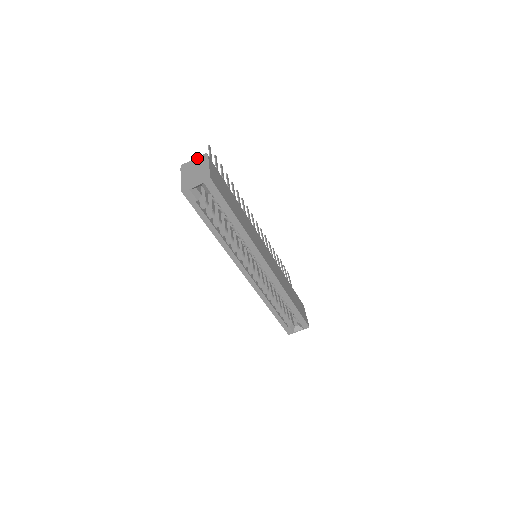
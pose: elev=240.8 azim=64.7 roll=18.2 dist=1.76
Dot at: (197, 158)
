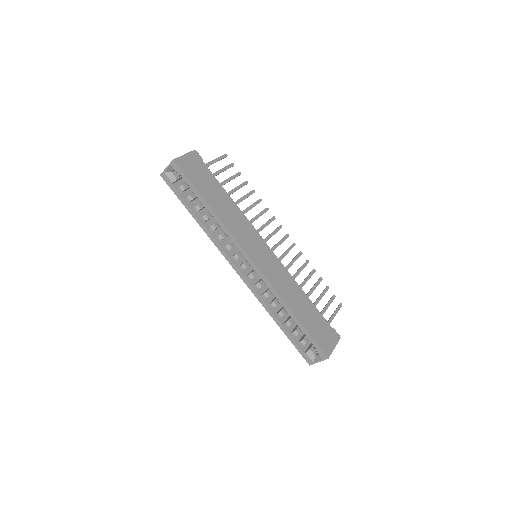
Dot at: occluded
